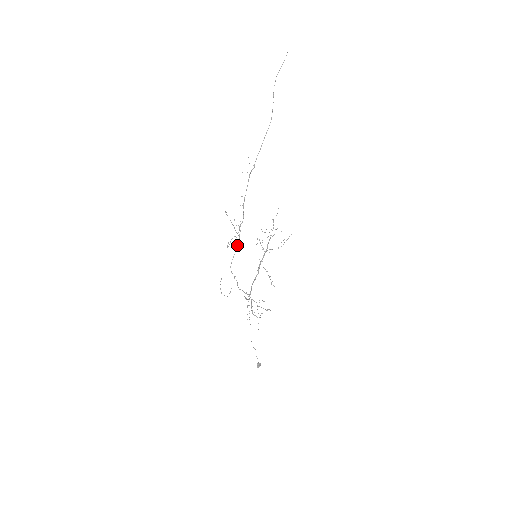
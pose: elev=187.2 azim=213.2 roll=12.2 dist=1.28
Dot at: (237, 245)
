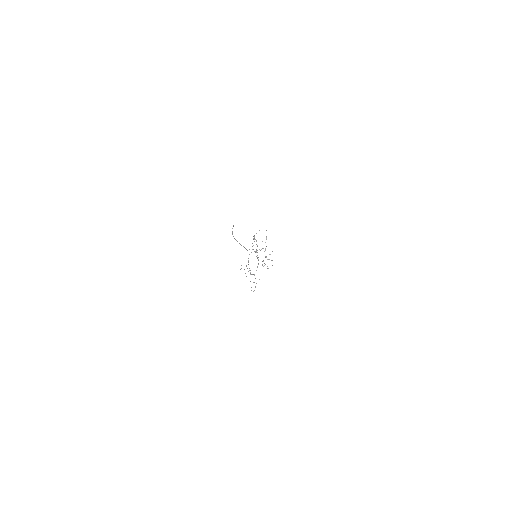
Dot at: occluded
